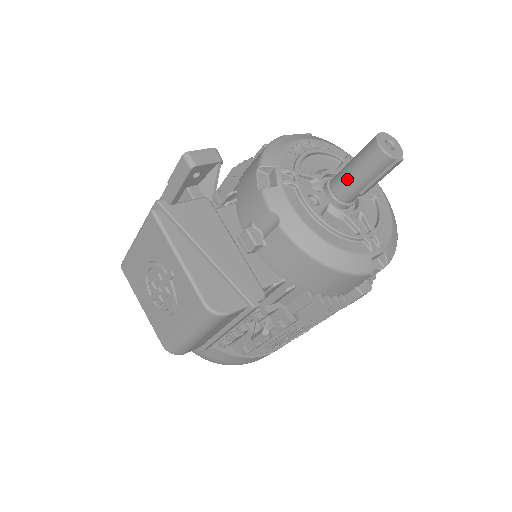
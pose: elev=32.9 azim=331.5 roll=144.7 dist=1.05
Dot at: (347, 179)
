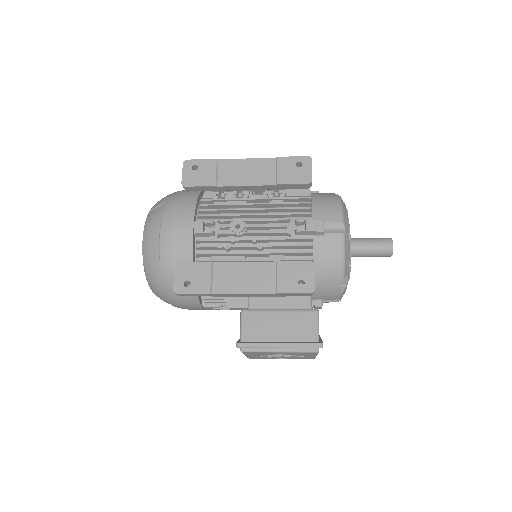
Dot at: (362, 256)
